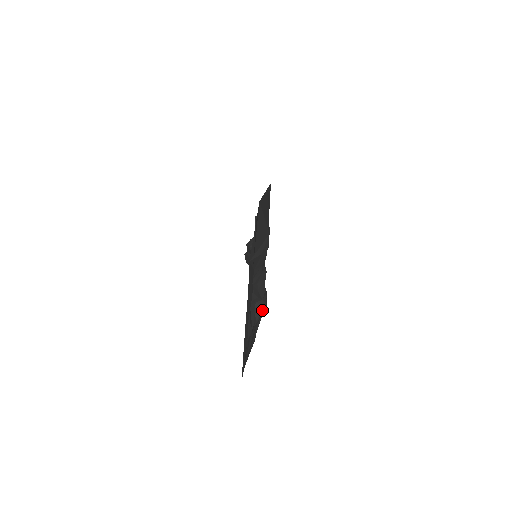
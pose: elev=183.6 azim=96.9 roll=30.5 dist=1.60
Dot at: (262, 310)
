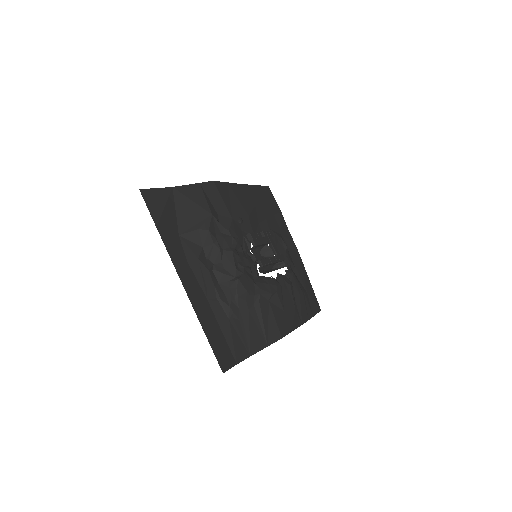
Dot at: (239, 287)
